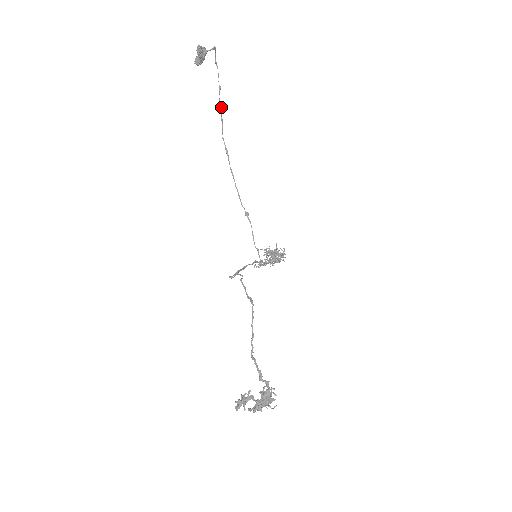
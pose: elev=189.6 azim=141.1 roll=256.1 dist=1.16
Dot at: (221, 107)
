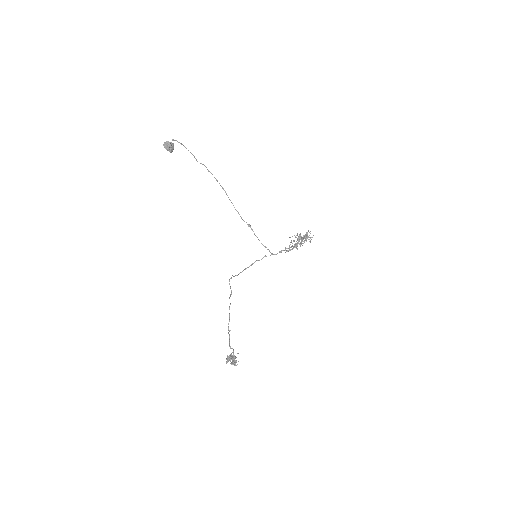
Dot at: occluded
